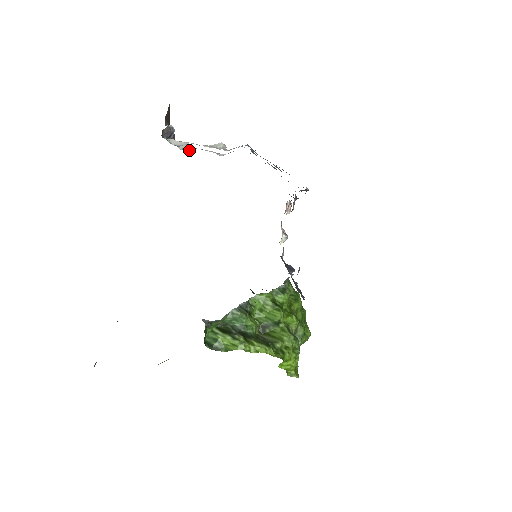
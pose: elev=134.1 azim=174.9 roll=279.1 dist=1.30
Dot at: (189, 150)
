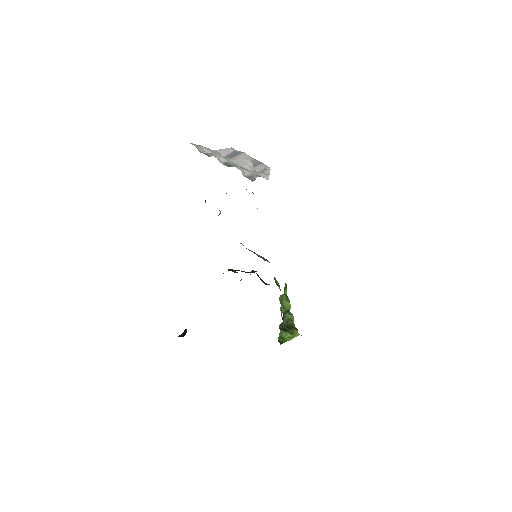
Dot at: (203, 151)
